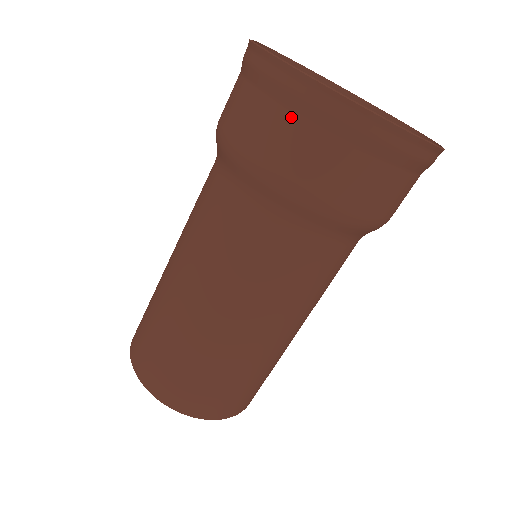
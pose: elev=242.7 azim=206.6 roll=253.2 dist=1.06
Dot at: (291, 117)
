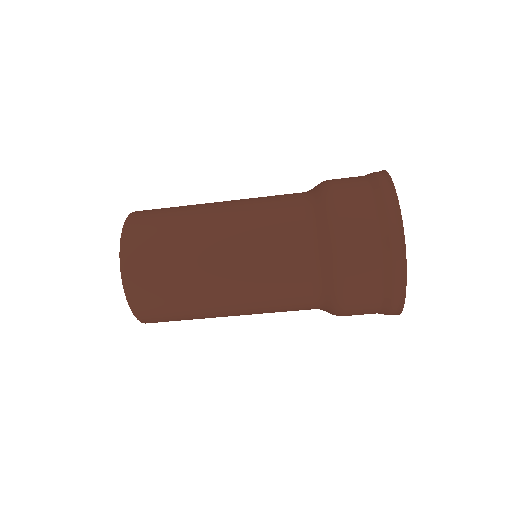
Dot at: (370, 198)
